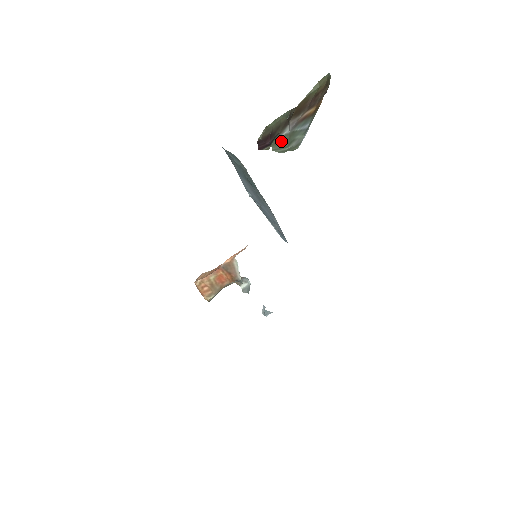
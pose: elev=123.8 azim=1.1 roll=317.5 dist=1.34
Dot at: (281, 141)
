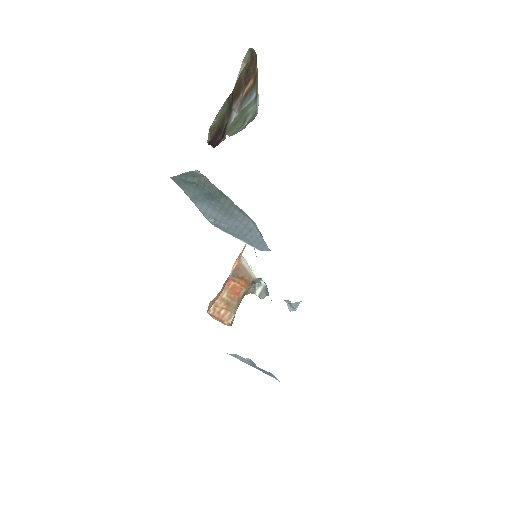
Dot at: (234, 125)
